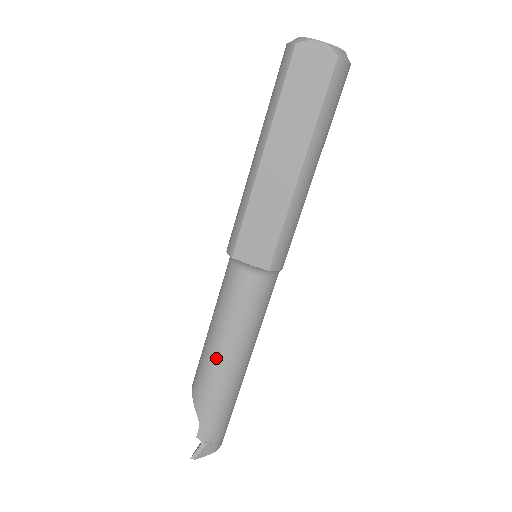
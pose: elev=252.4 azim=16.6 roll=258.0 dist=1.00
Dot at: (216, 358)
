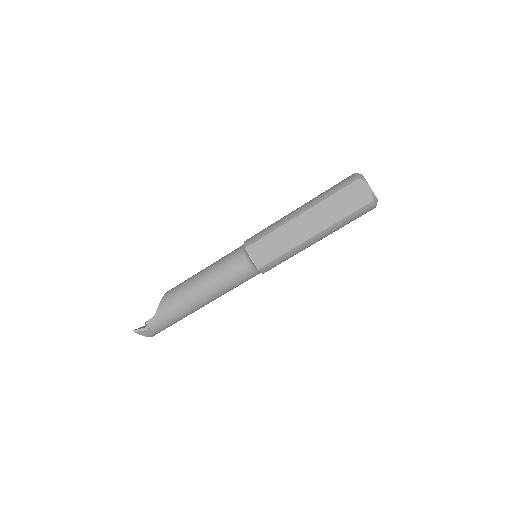
Dot at: (193, 290)
